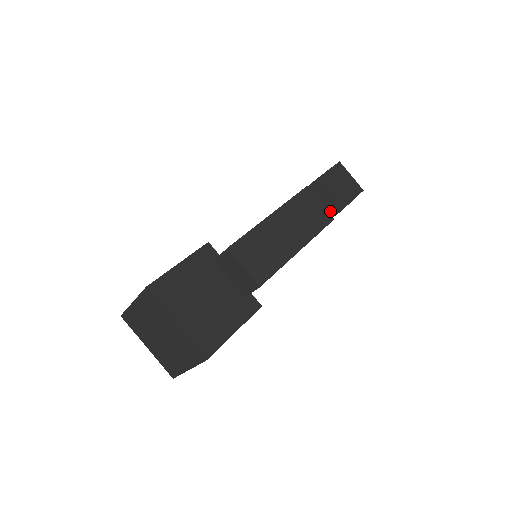
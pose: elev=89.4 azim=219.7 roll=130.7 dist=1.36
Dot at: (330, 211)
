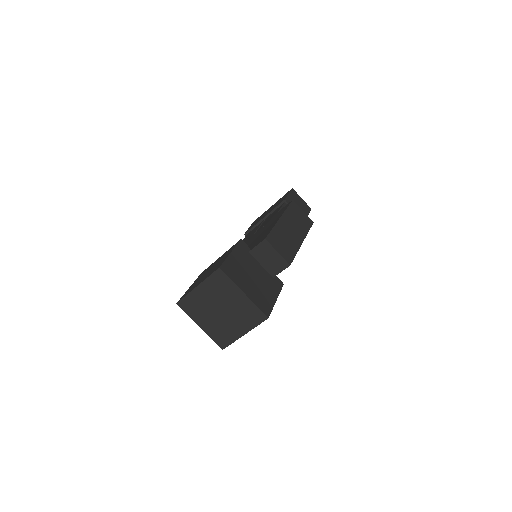
Dot at: occluded
